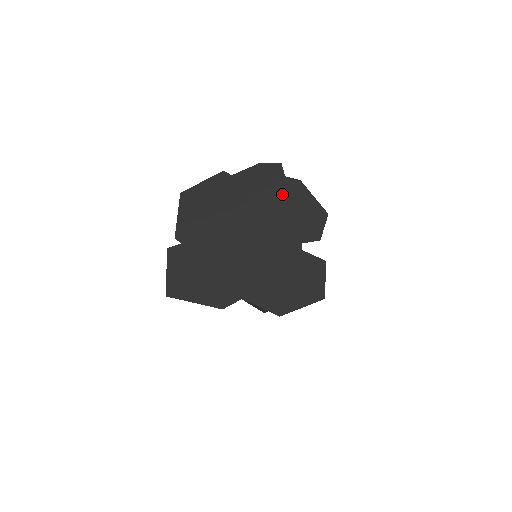
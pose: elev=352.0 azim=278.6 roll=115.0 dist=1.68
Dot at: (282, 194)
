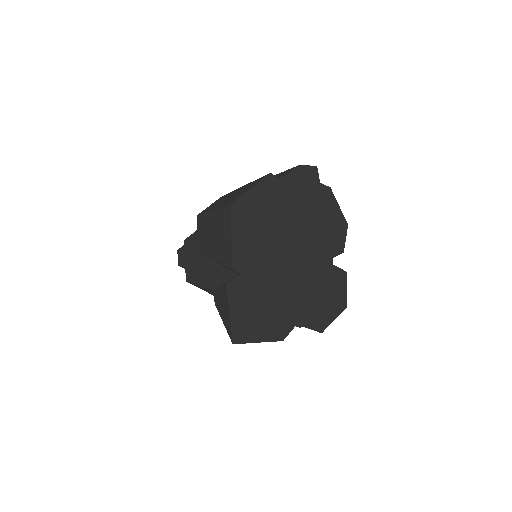
Dot at: (319, 204)
